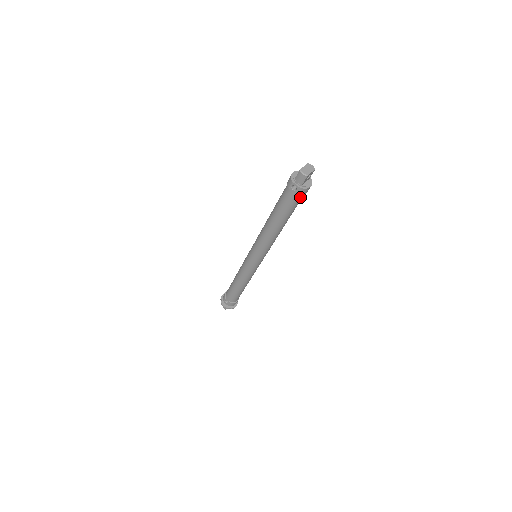
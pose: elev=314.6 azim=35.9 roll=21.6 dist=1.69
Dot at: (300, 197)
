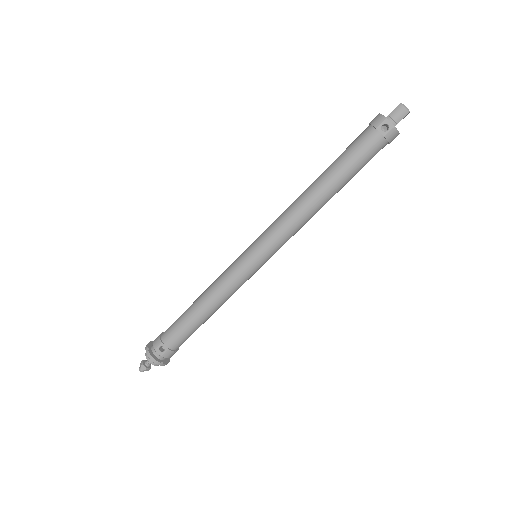
Dot at: (381, 147)
